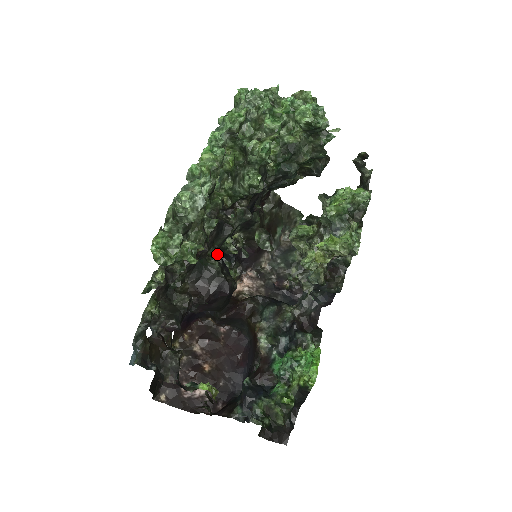
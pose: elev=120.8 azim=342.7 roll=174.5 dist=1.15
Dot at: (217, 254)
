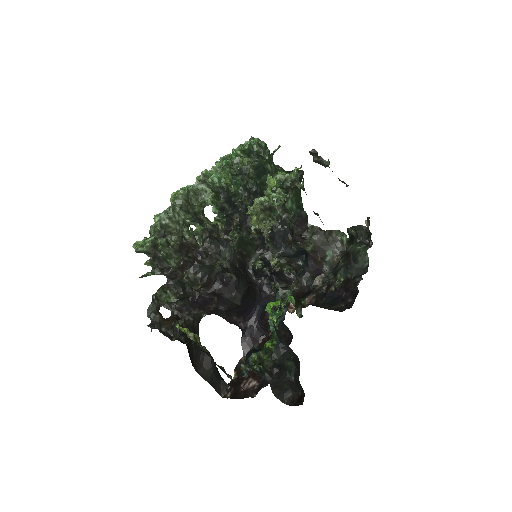
Dot at: (228, 264)
